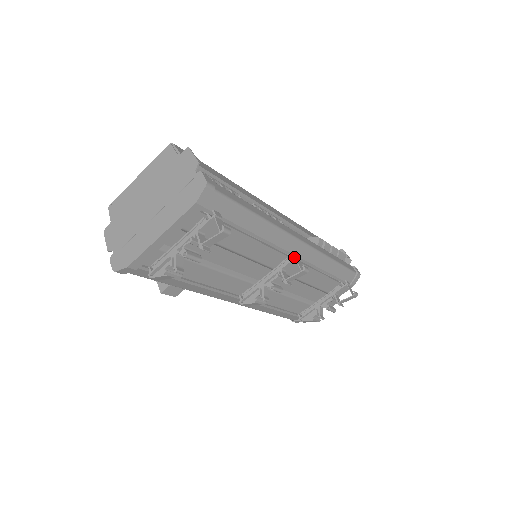
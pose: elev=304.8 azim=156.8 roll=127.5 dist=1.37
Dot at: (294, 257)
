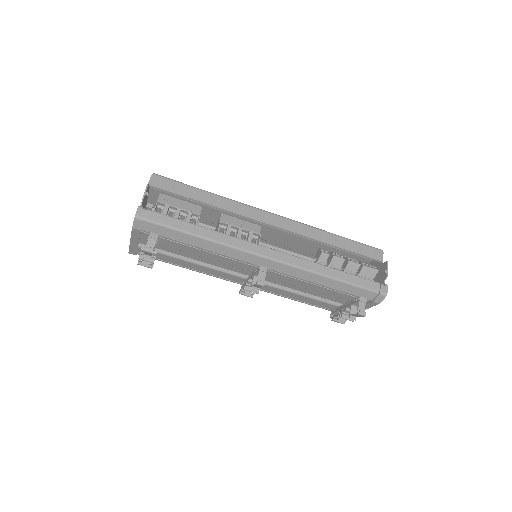
Dot at: (259, 269)
